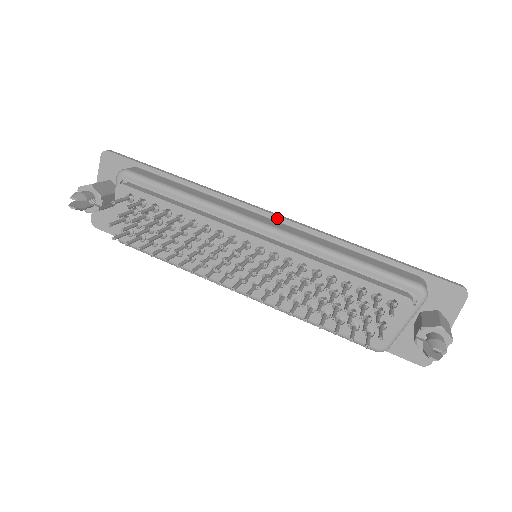
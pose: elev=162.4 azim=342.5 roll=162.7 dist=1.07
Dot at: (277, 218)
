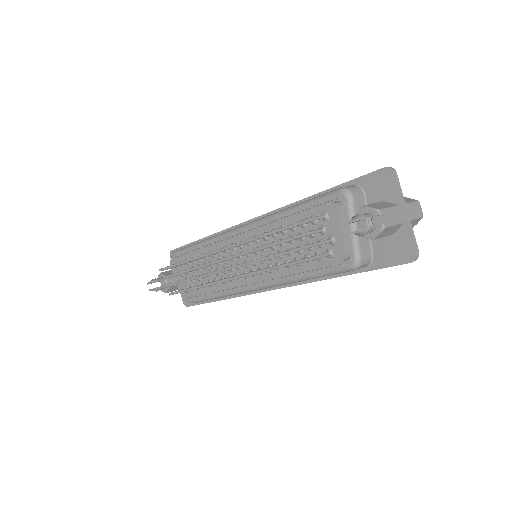
Dot at: occluded
